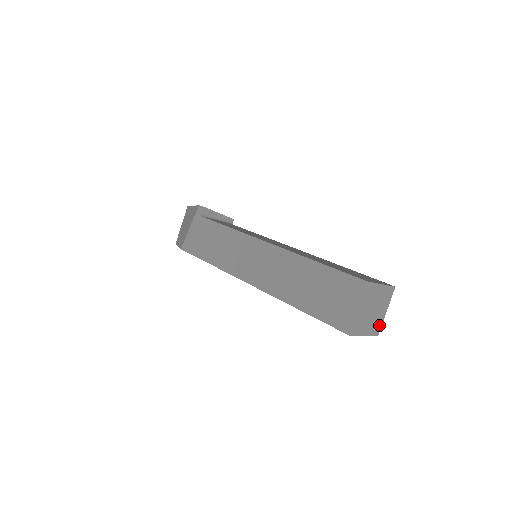
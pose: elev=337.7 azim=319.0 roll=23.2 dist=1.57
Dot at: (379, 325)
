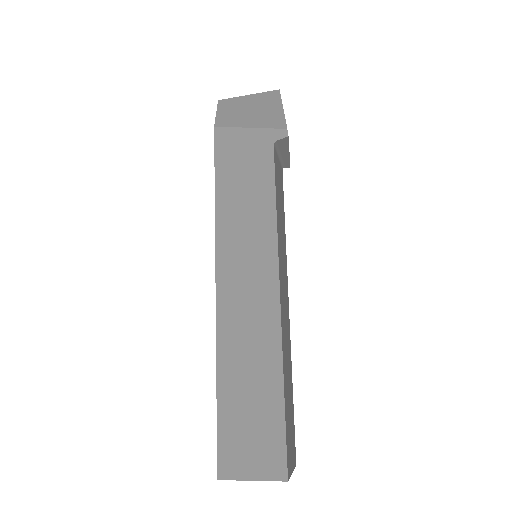
Dot at: occluded
